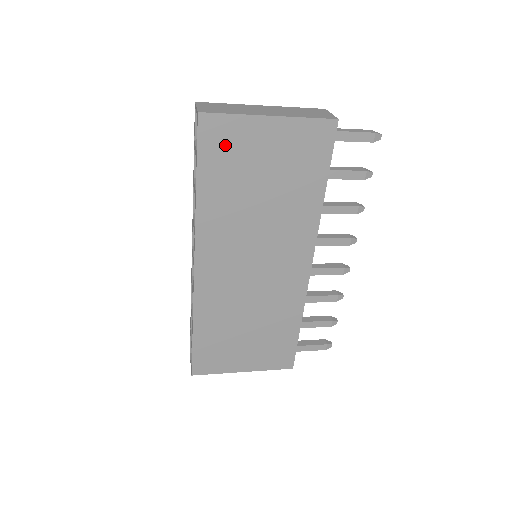
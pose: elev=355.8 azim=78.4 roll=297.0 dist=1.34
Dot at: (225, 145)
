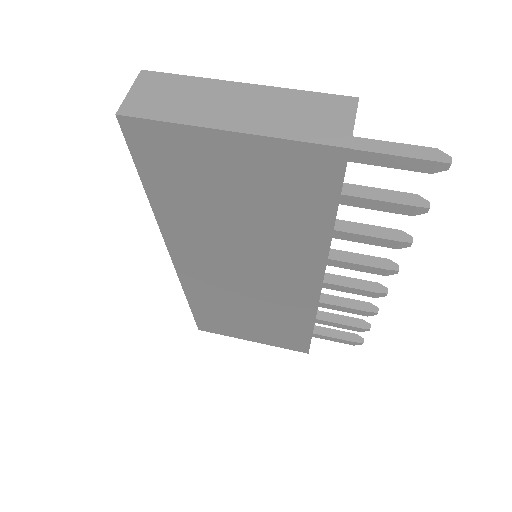
Dot at: (169, 157)
